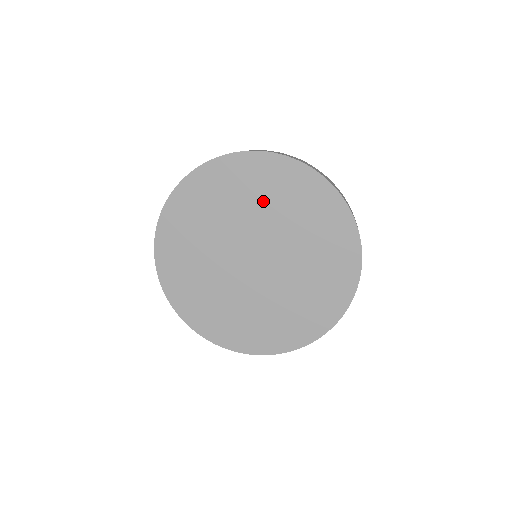
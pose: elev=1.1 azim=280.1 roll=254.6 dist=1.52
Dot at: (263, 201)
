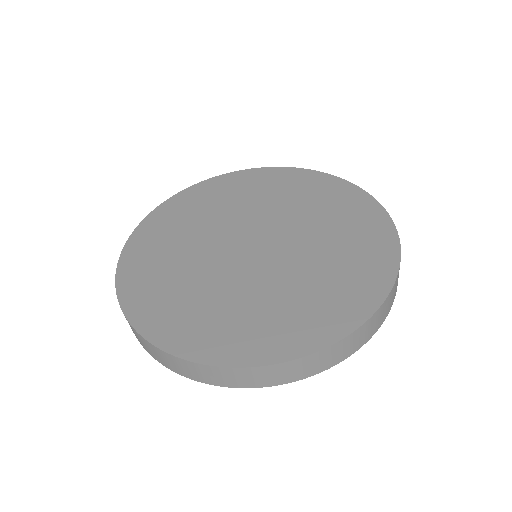
Dot at: (266, 198)
